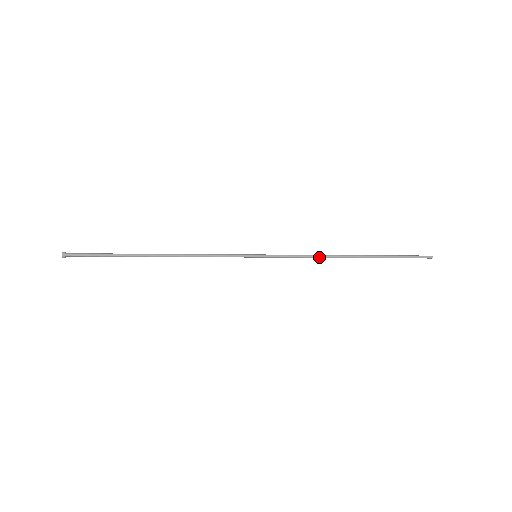
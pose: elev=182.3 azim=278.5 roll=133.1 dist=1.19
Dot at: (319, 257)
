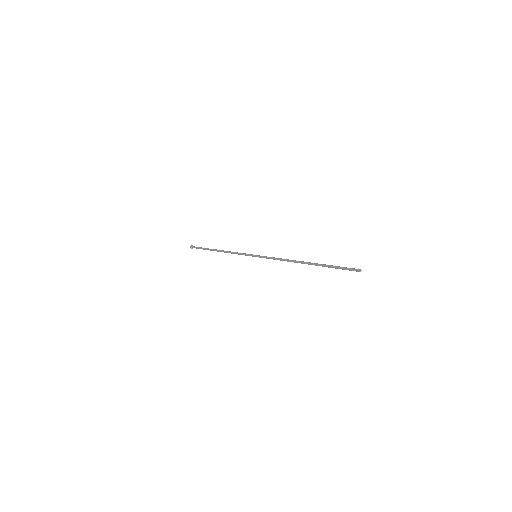
Dot at: occluded
